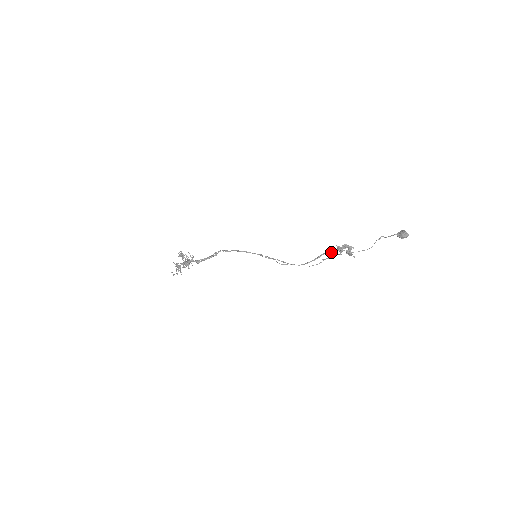
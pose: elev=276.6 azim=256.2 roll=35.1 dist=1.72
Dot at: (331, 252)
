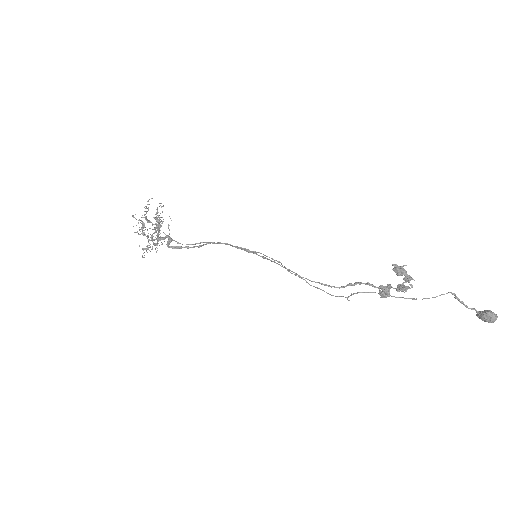
Dot at: (371, 284)
